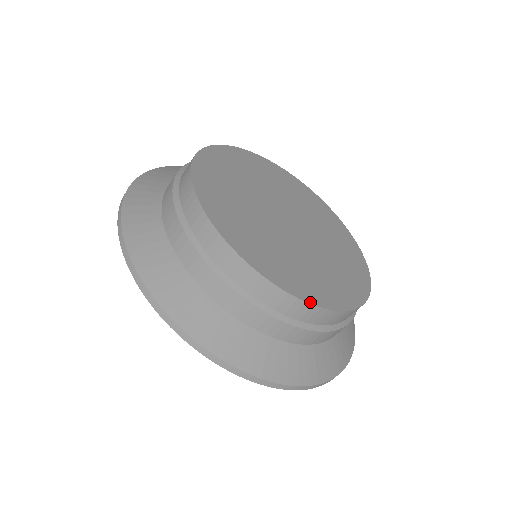
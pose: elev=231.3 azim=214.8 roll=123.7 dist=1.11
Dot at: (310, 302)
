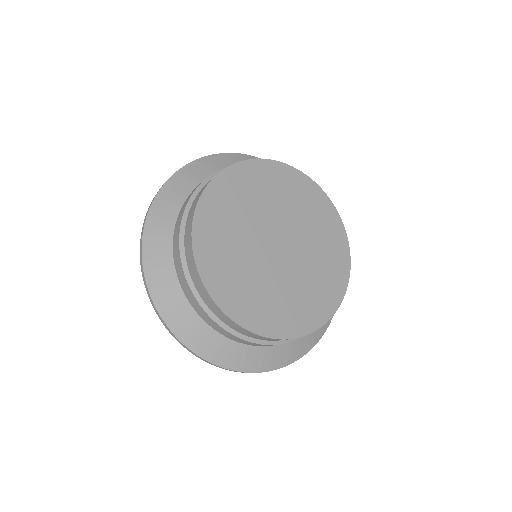
Dot at: (232, 318)
